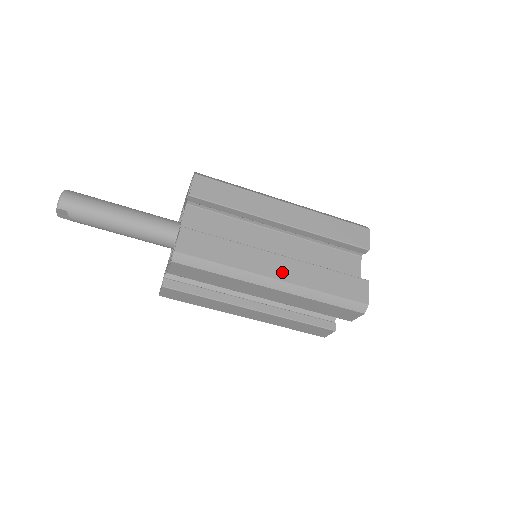
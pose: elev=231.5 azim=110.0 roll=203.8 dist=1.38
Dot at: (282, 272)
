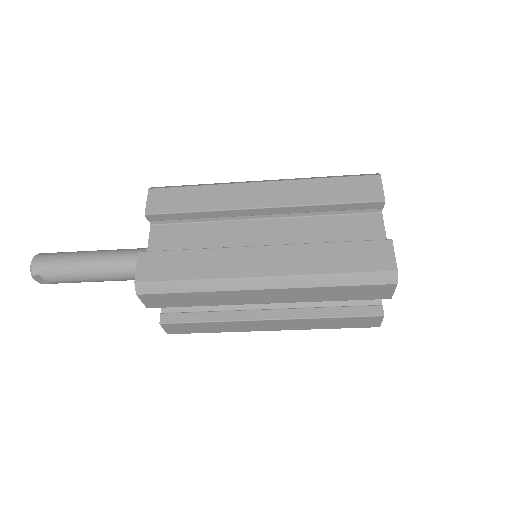
Dot at: (269, 265)
